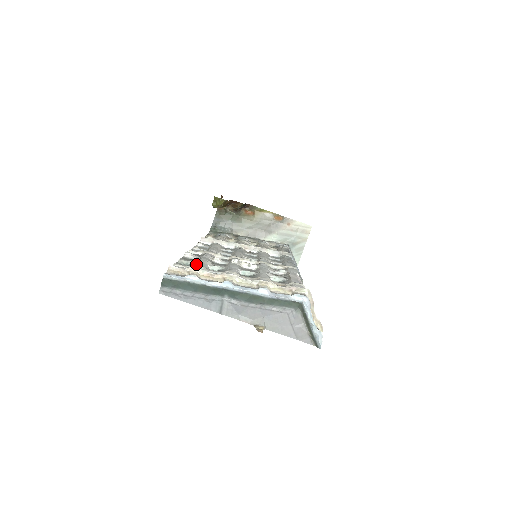
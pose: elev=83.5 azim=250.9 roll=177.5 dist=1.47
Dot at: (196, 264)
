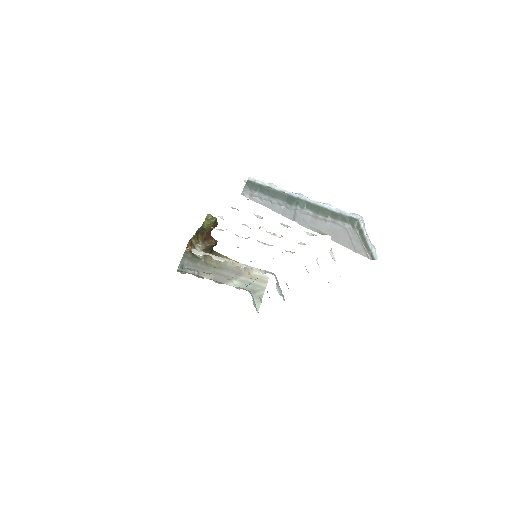
Dot at: occluded
